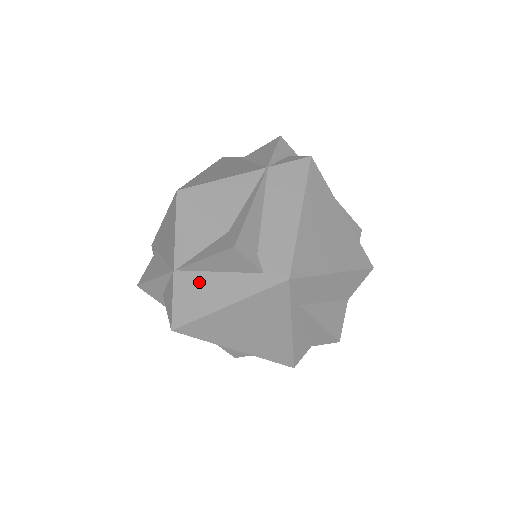
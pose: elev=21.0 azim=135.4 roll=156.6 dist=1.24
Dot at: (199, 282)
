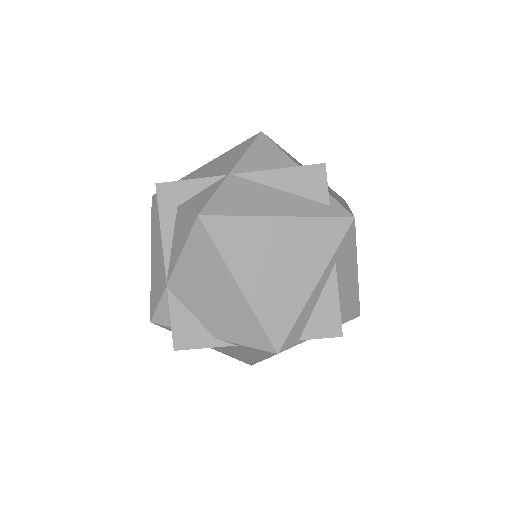
Dot at: (256, 190)
